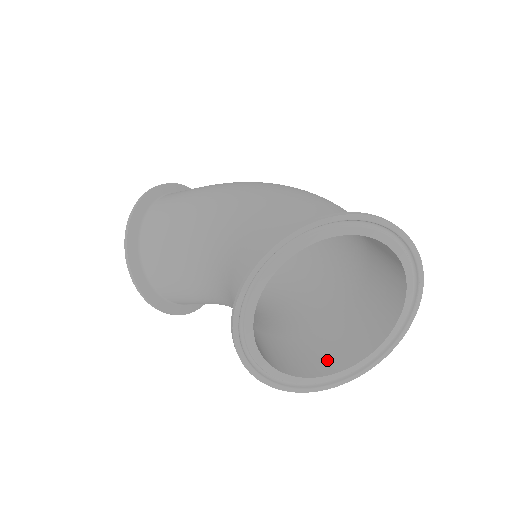
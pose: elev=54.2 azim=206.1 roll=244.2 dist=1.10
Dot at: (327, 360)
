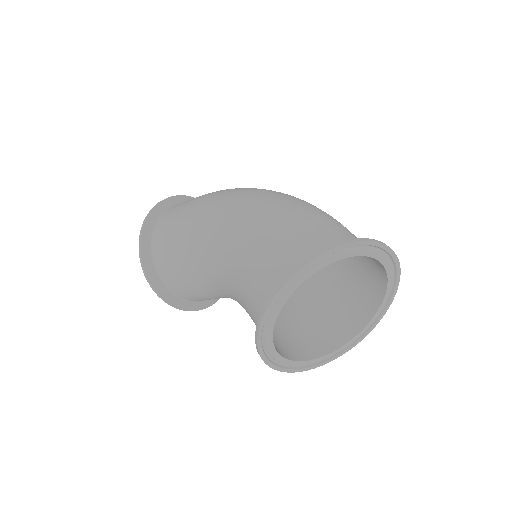
Dot at: (342, 329)
